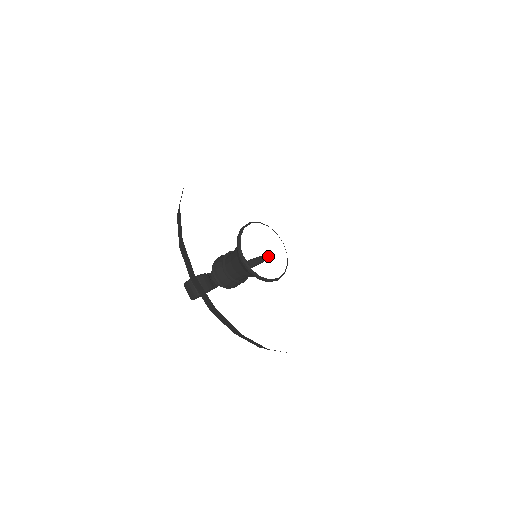
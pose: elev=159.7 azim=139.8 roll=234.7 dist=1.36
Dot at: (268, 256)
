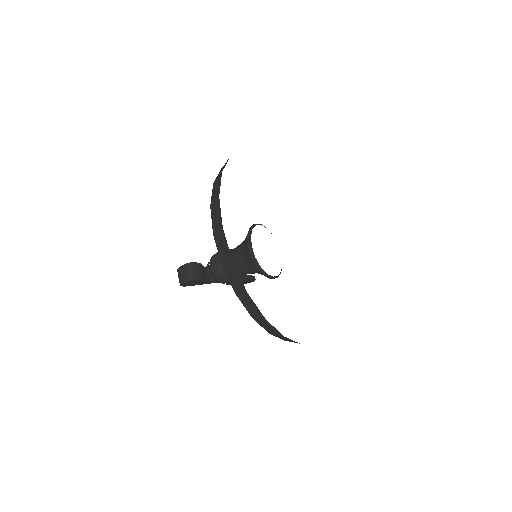
Dot at: (252, 277)
